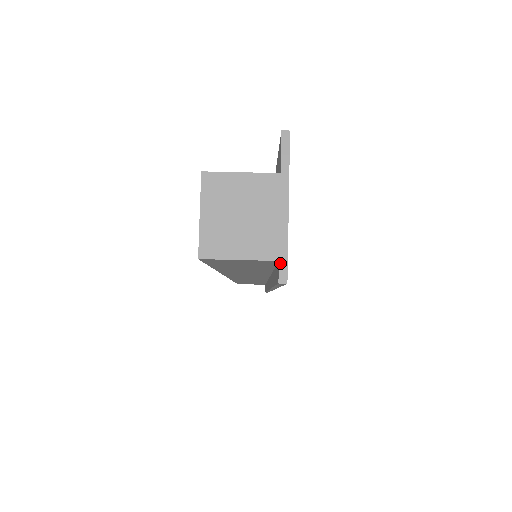
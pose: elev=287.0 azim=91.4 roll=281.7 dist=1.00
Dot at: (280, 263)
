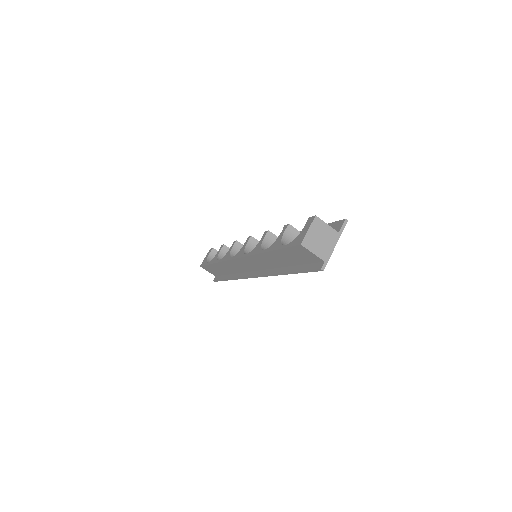
Dot at: (325, 263)
